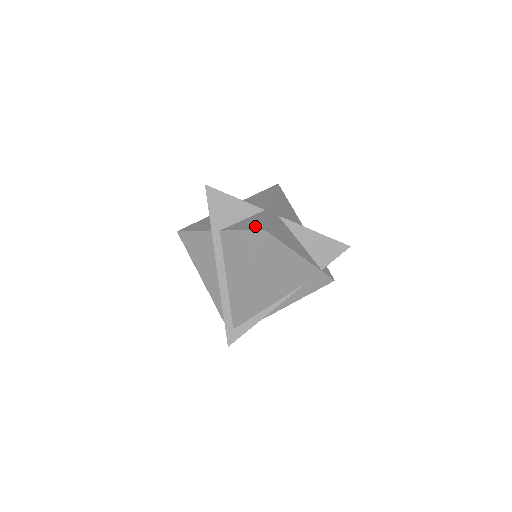
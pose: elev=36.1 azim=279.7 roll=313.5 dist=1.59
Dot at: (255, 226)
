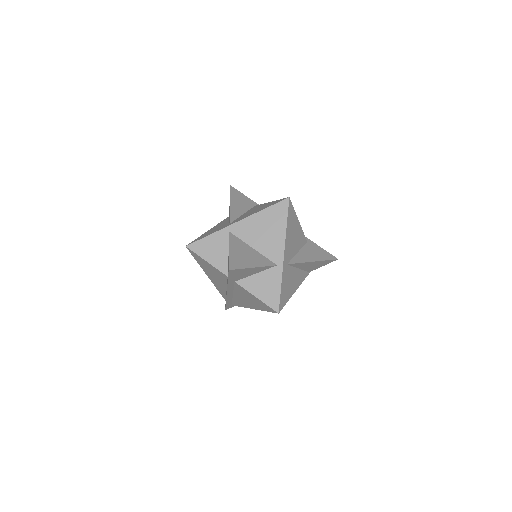
Dot at: (269, 299)
